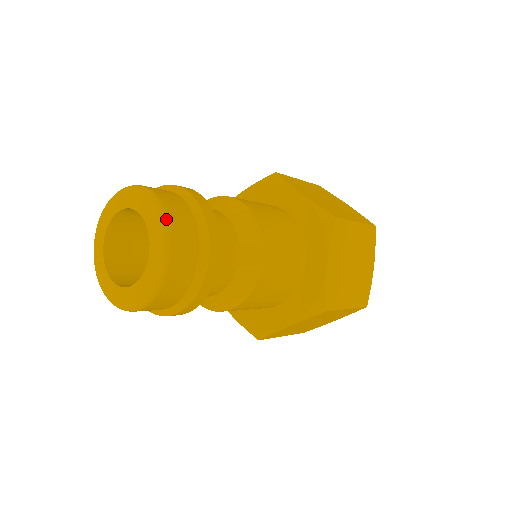
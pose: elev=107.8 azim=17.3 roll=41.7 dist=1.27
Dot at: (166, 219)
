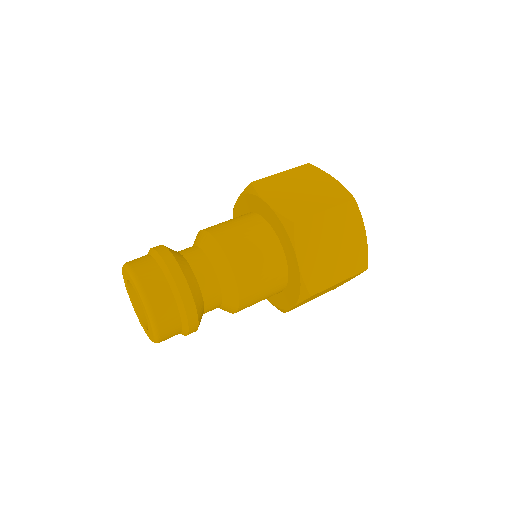
Dot at: (143, 293)
